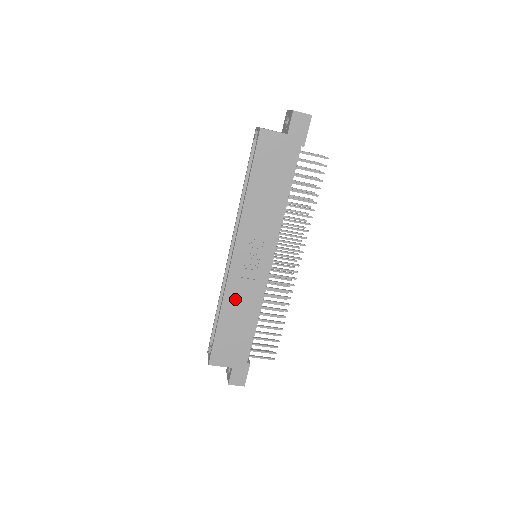
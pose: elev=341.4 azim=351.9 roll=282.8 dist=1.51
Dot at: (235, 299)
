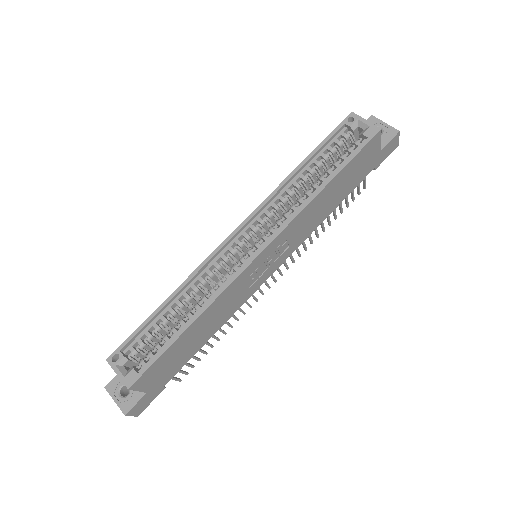
Dot at: (219, 306)
